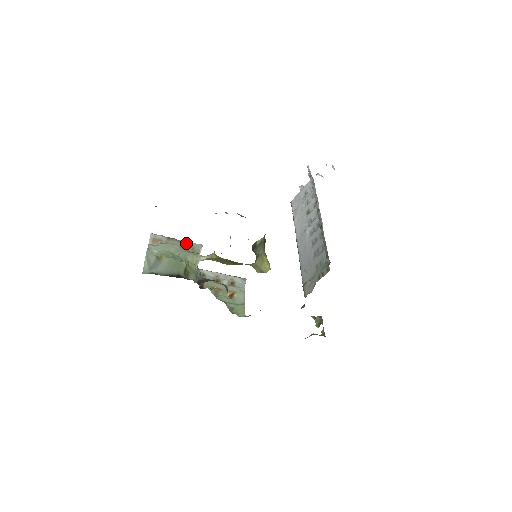
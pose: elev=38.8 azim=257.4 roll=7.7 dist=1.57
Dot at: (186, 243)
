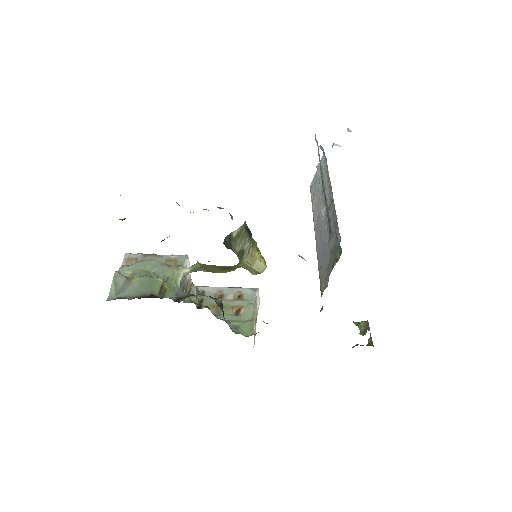
Dot at: (168, 257)
